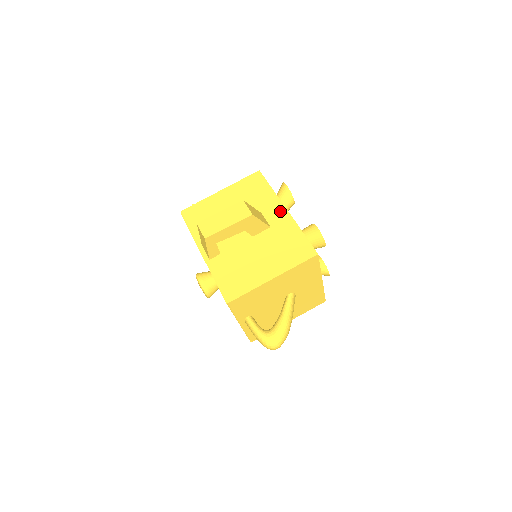
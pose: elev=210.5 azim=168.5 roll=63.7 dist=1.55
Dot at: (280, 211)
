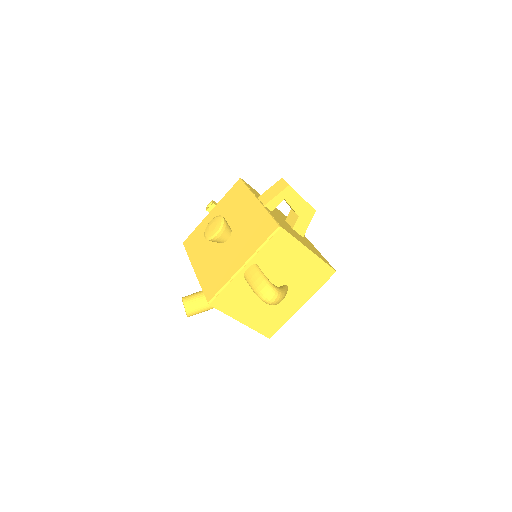
Dot at: (308, 240)
